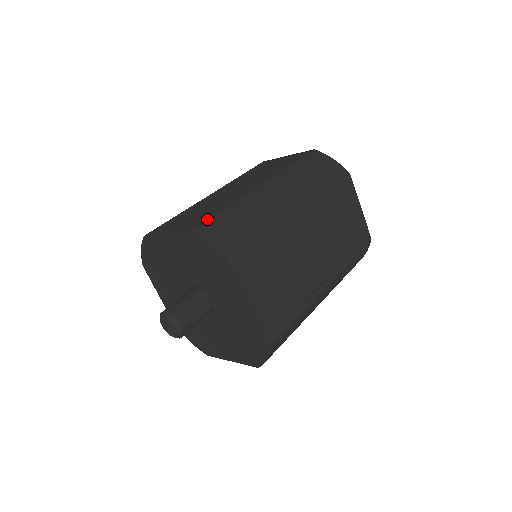
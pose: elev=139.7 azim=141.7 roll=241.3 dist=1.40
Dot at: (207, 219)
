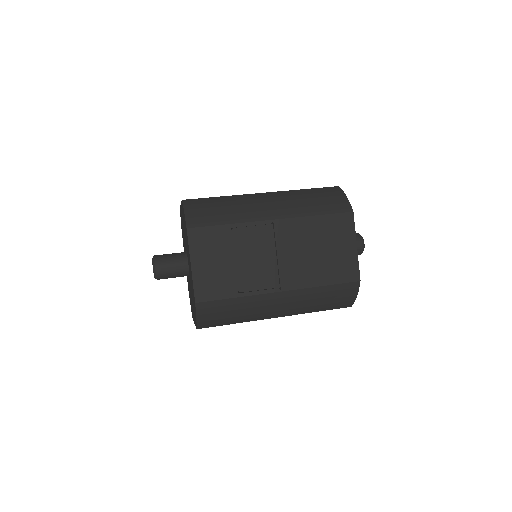
Dot at: (201, 198)
